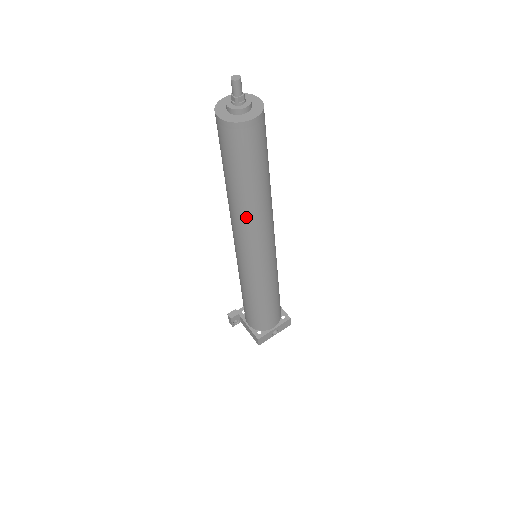
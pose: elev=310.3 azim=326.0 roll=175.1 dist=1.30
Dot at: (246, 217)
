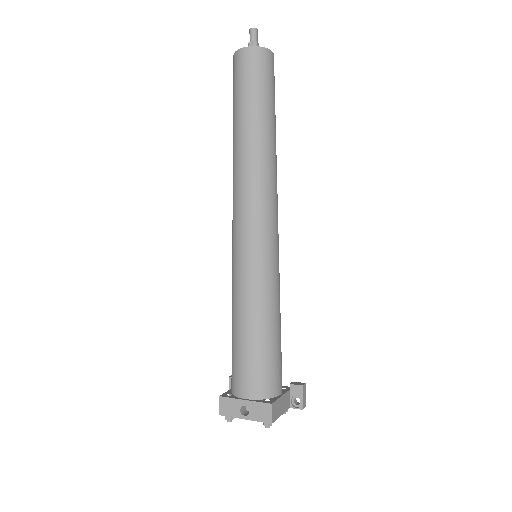
Dot at: (234, 163)
